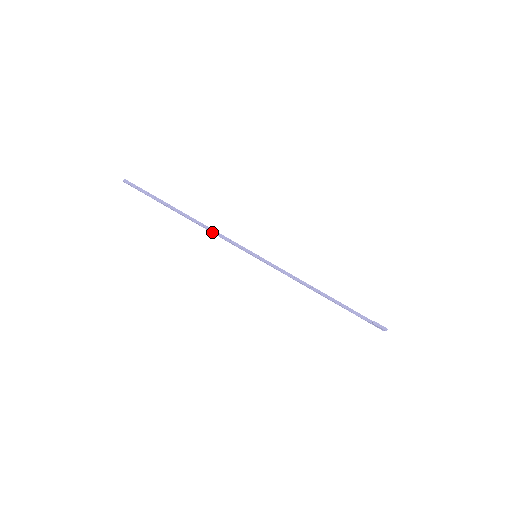
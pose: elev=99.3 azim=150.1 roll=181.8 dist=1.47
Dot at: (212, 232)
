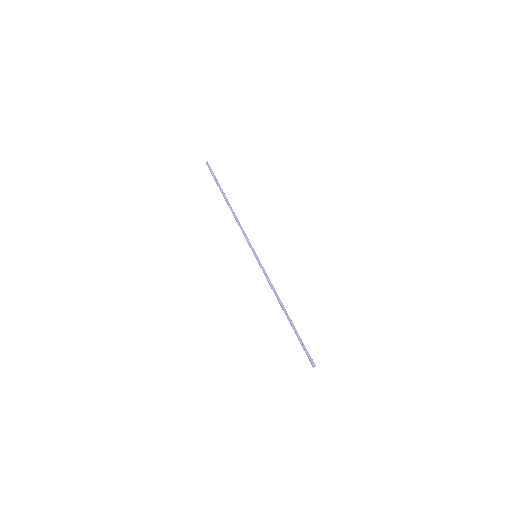
Dot at: (238, 223)
